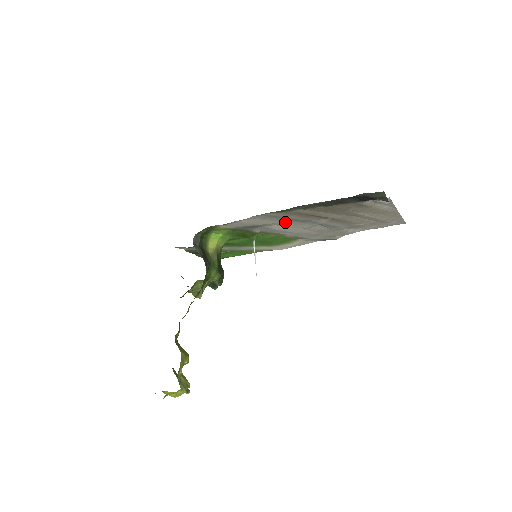
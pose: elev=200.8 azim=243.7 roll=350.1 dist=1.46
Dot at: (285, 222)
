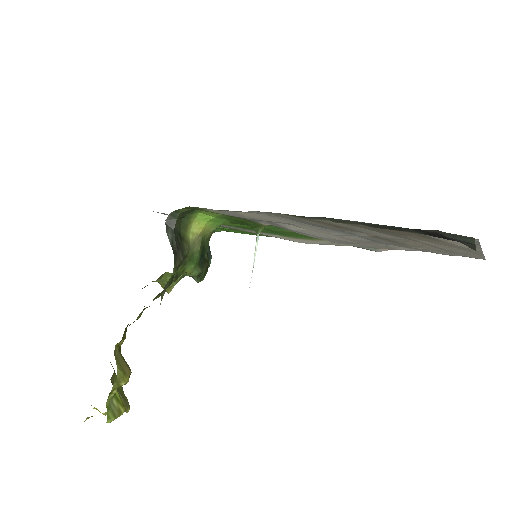
Dot at: (305, 225)
